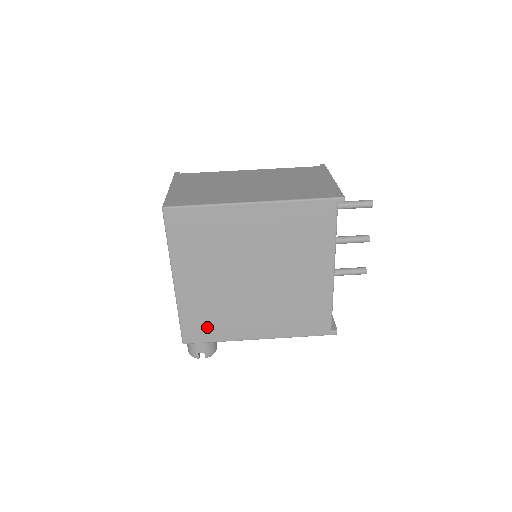
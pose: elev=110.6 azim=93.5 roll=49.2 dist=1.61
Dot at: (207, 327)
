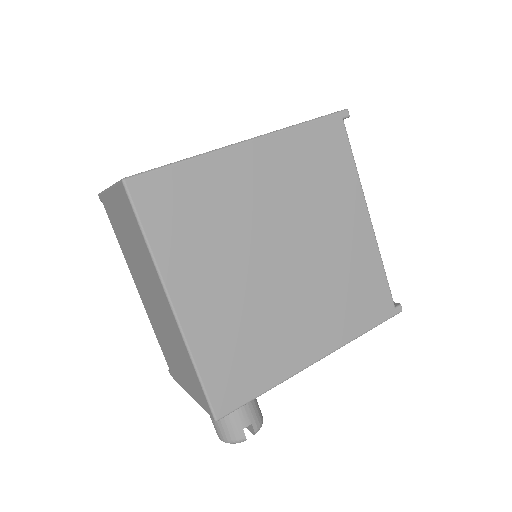
Dot at: (243, 372)
